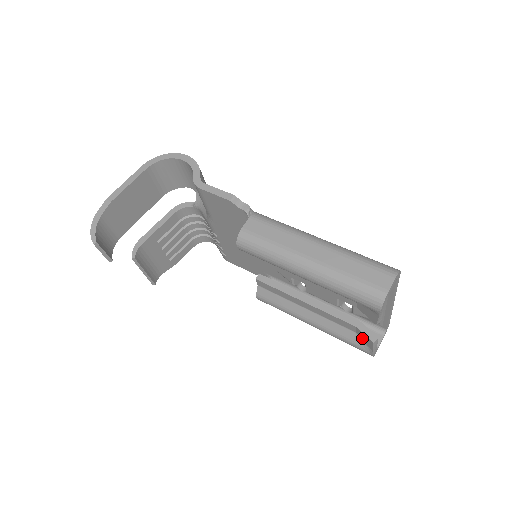
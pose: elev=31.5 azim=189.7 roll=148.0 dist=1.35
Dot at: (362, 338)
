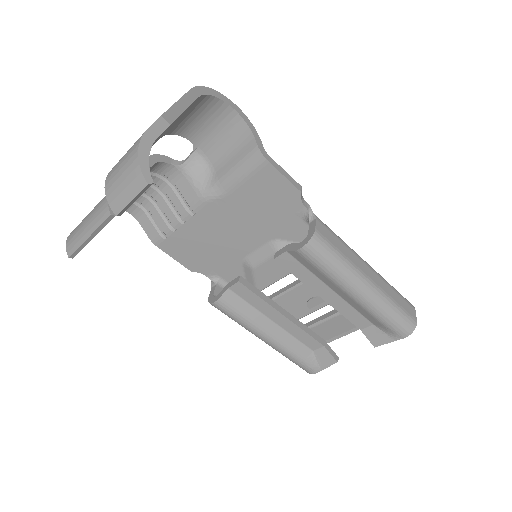
Dot at: (319, 357)
